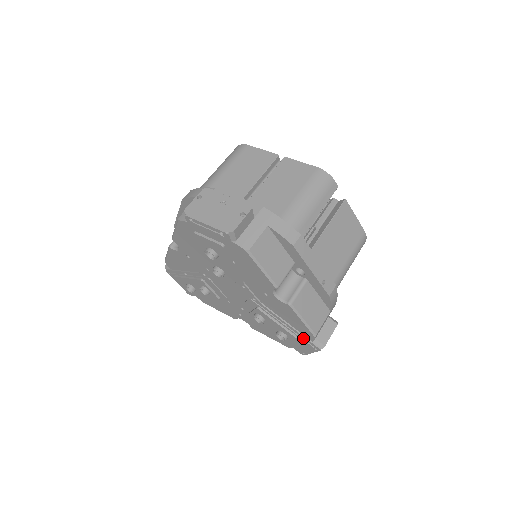
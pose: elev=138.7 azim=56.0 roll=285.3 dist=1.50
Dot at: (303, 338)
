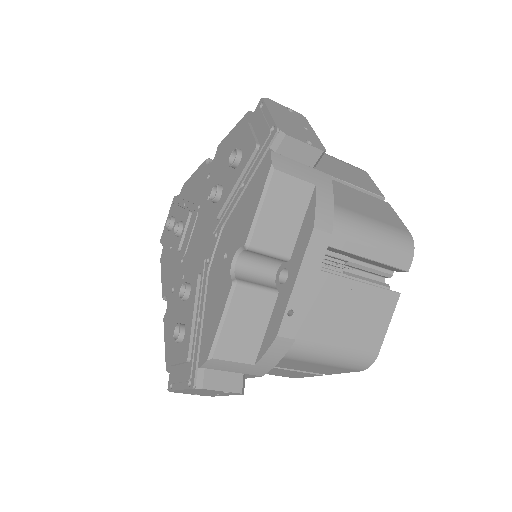
Dot at: (195, 354)
